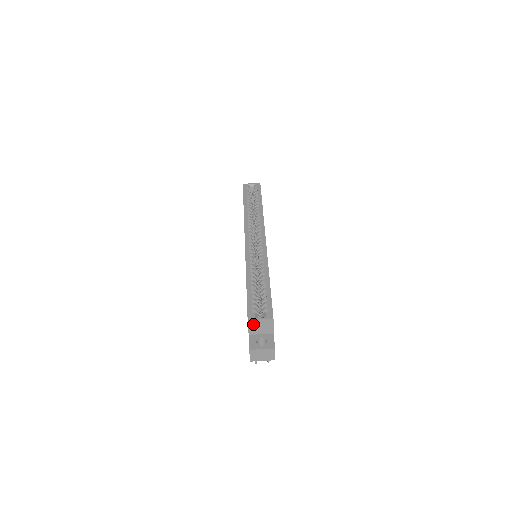
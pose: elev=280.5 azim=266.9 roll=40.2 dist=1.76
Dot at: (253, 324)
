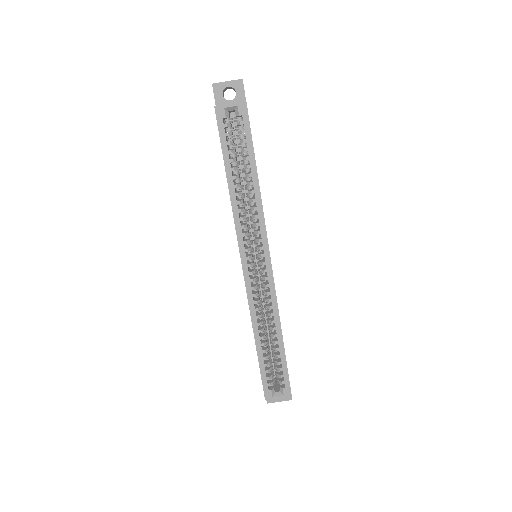
Dot at: occluded
